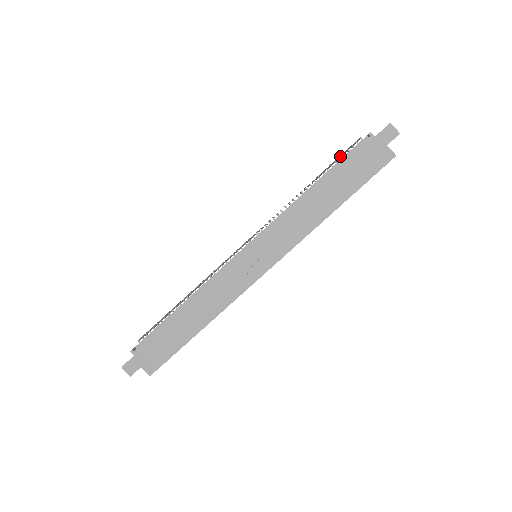
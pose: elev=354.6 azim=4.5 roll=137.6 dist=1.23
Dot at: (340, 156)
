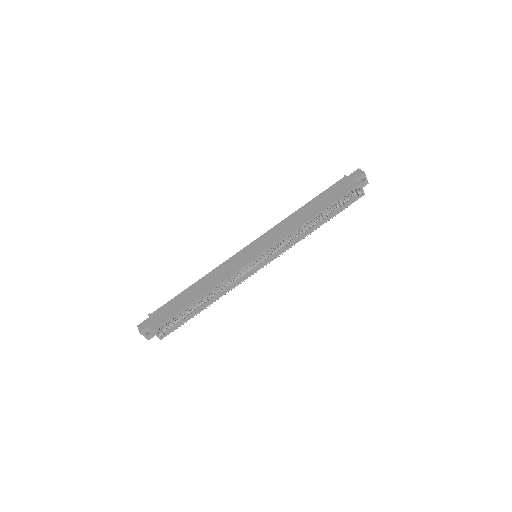
Dot at: occluded
